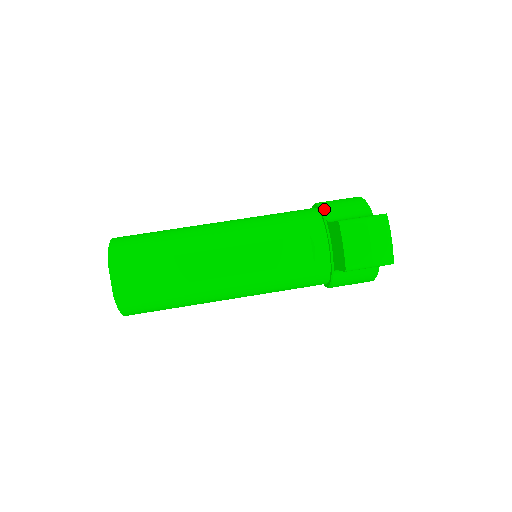
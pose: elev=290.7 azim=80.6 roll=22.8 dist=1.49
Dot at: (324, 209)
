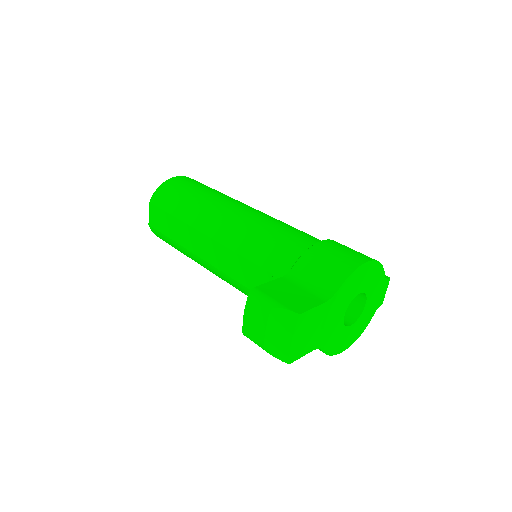
Dot at: (303, 257)
